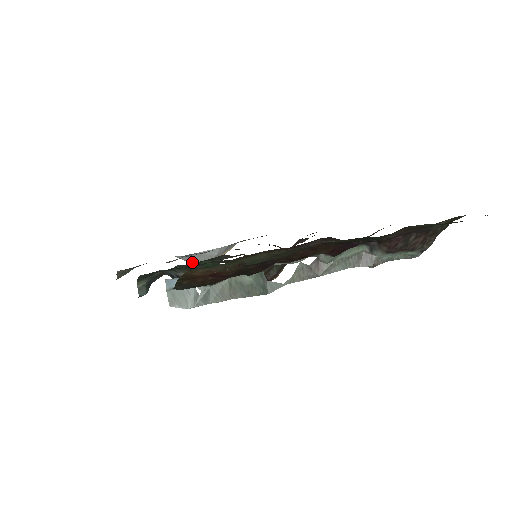
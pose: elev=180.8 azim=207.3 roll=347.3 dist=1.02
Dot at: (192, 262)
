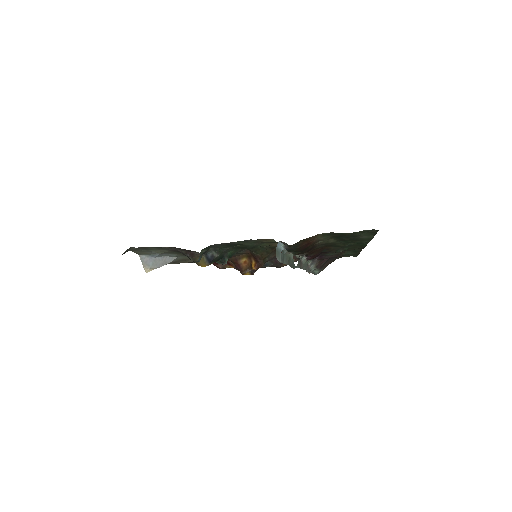
Dot at: (146, 264)
